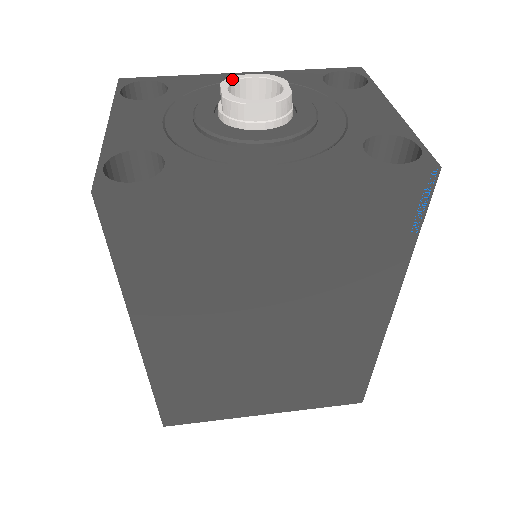
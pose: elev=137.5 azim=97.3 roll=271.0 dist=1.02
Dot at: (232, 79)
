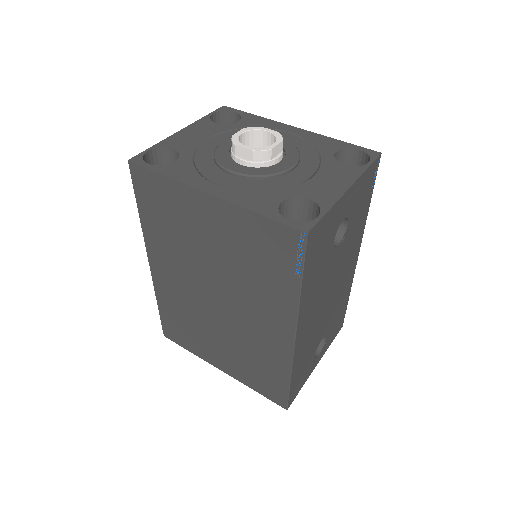
Dot at: (254, 128)
